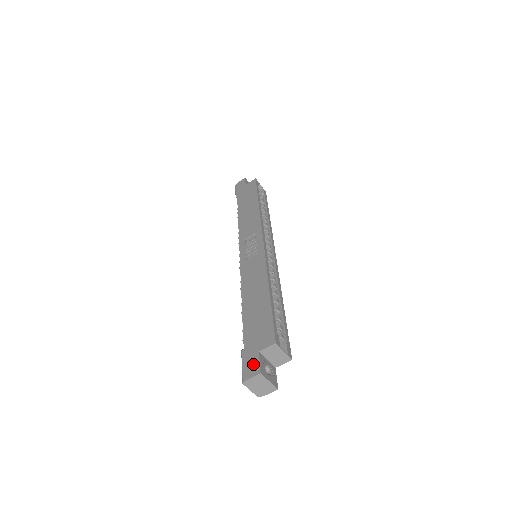
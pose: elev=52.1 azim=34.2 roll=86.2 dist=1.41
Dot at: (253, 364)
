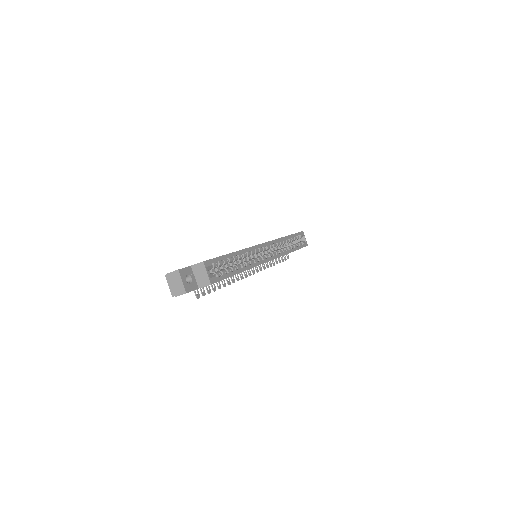
Dot at: occluded
